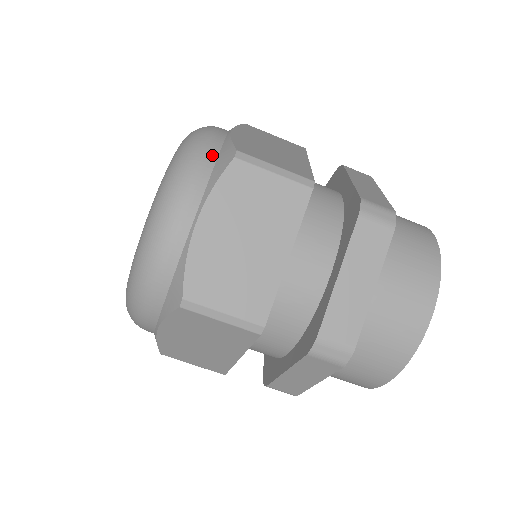
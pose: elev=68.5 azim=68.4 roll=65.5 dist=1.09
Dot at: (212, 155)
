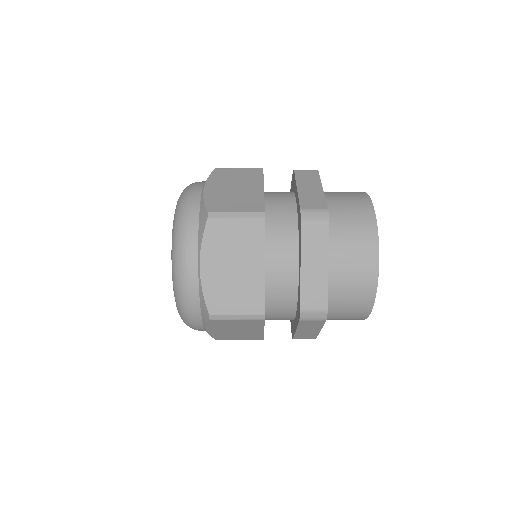
Dot at: occluded
